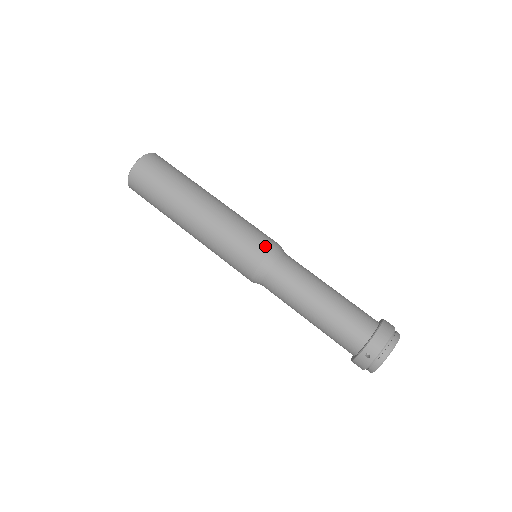
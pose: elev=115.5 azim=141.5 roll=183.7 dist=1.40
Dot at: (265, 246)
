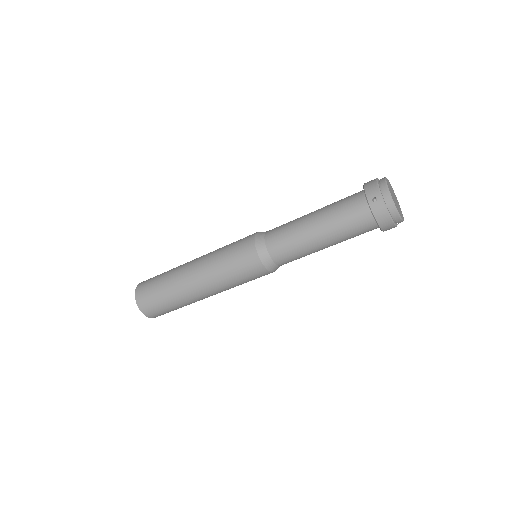
Dot at: (250, 236)
